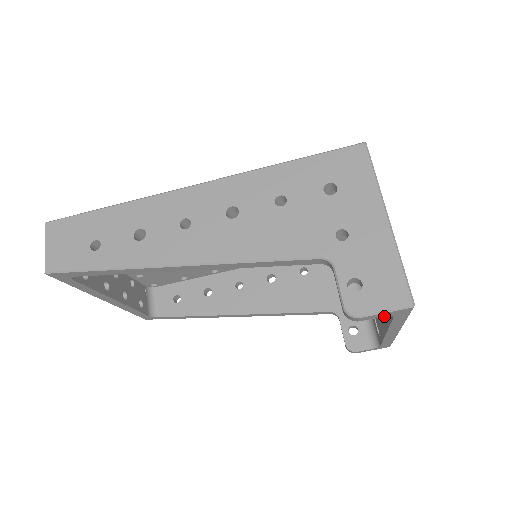
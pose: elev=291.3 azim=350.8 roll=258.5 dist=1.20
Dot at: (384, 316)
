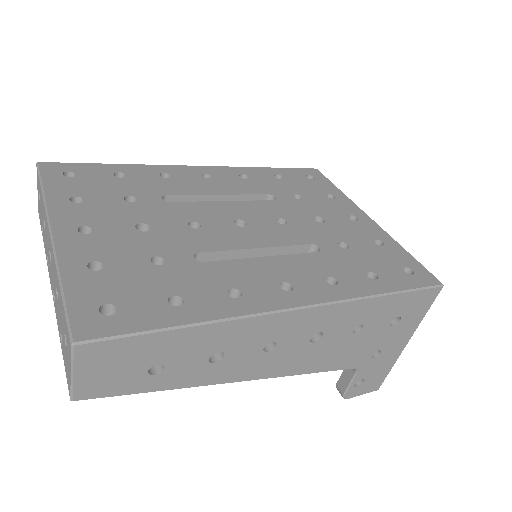
Dot at: occluded
